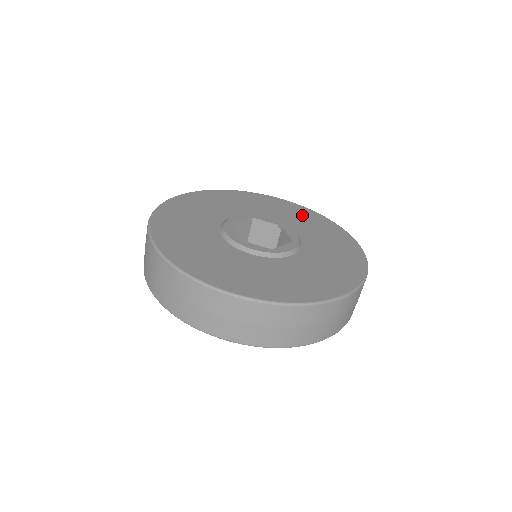
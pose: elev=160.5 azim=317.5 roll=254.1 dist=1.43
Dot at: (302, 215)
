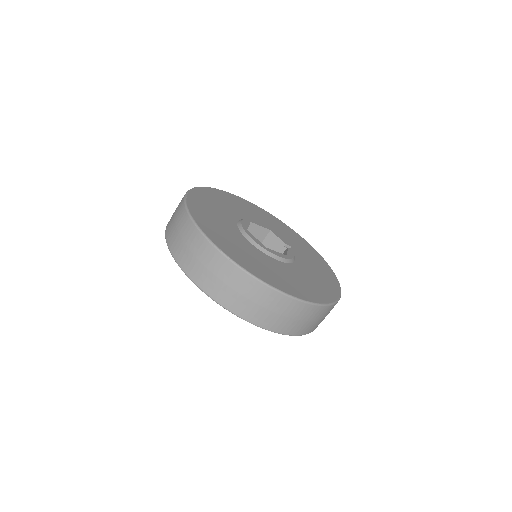
Dot at: (312, 254)
